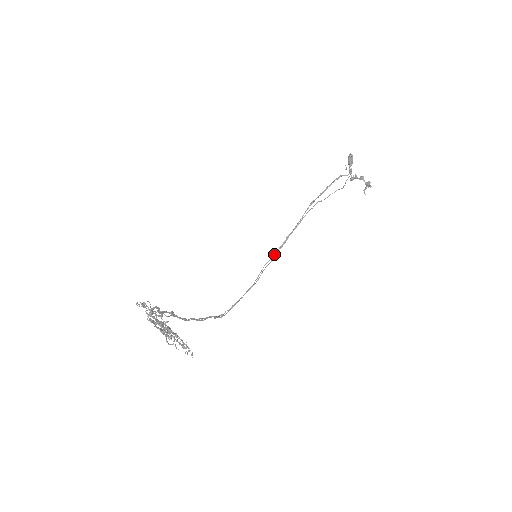
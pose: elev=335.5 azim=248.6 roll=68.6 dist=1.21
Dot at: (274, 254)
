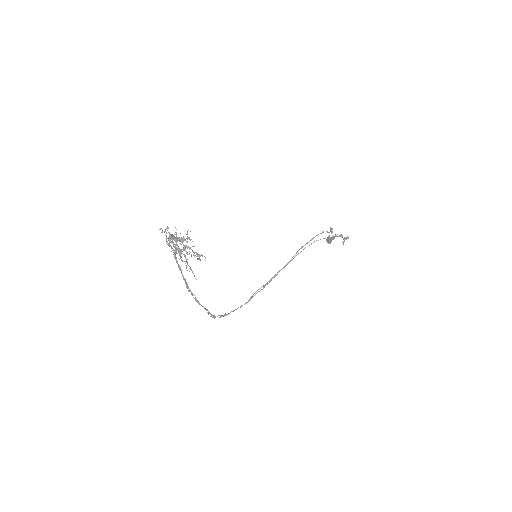
Dot at: (266, 283)
